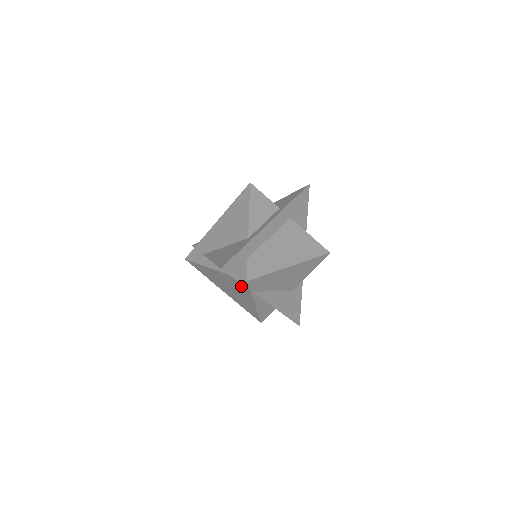
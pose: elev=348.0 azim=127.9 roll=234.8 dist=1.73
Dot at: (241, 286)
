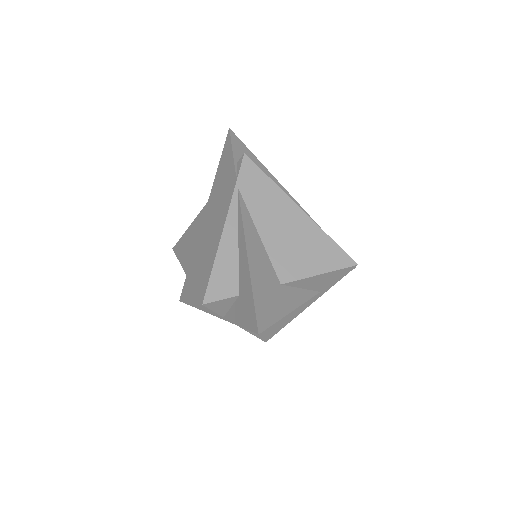
Dot at: (228, 189)
